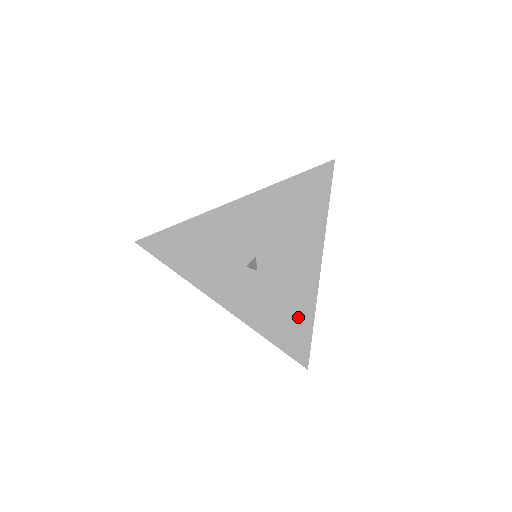
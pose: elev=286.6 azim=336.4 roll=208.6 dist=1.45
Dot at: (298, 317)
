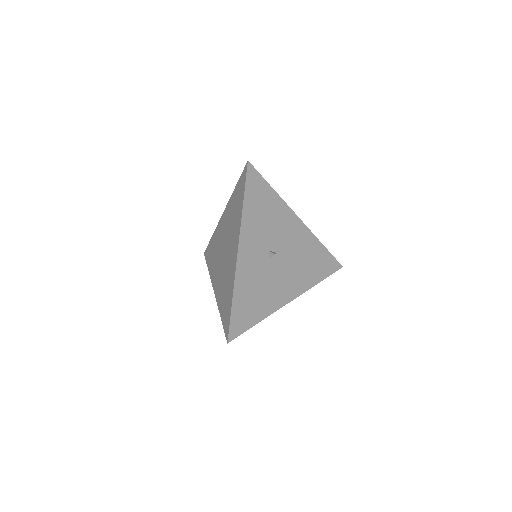
Dot at: (256, 309)
